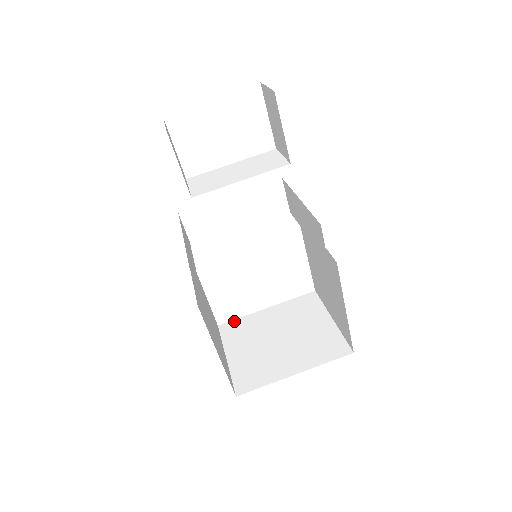
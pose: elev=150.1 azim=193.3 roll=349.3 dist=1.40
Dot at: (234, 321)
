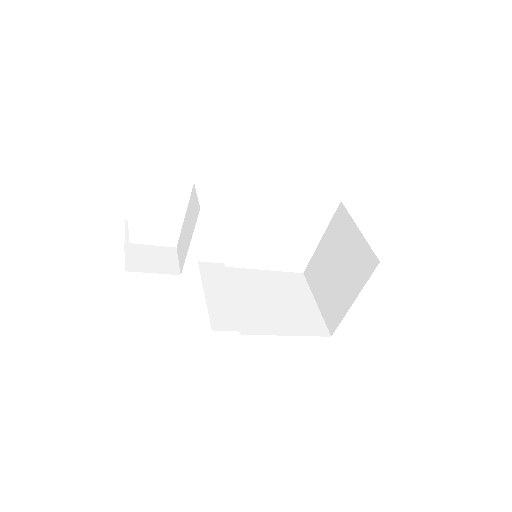
Dot at: (309, 264)
